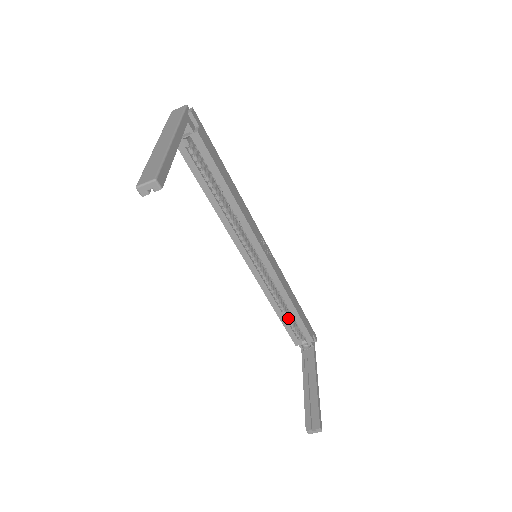
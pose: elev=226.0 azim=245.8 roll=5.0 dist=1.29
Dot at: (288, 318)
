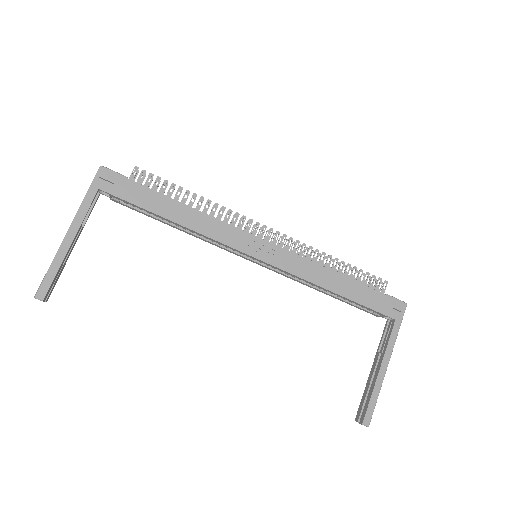
Dot at: occluded
